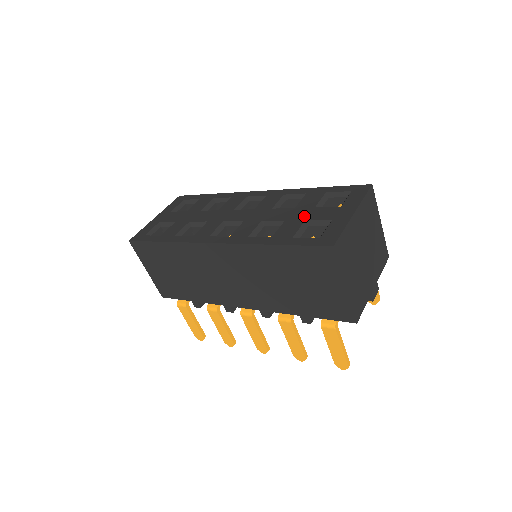
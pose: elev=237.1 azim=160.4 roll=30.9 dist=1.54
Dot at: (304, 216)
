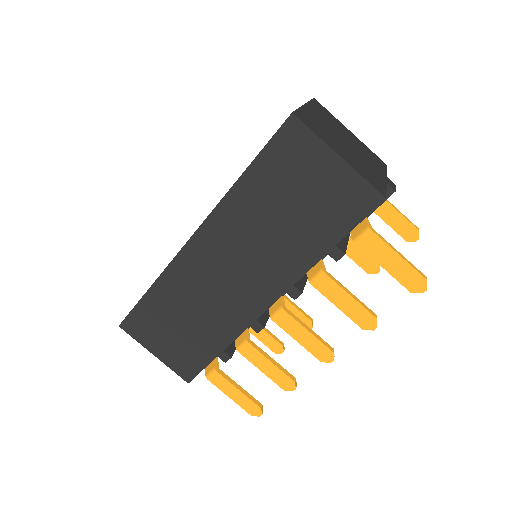
Dot at: occluded
